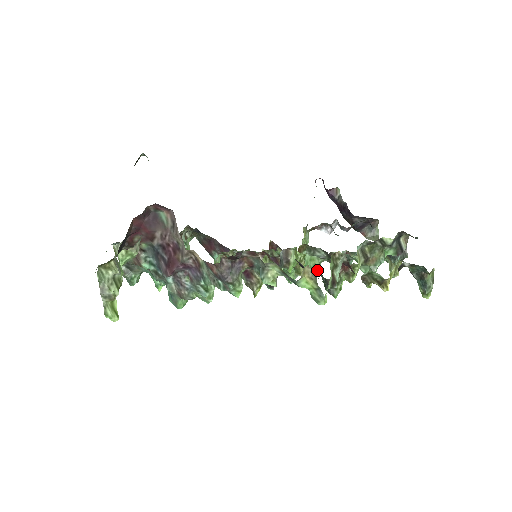
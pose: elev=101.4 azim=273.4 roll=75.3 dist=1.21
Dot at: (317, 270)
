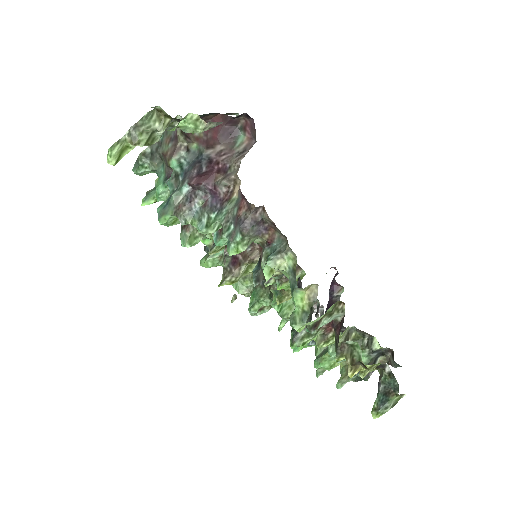
Dot at: (281, 323)
